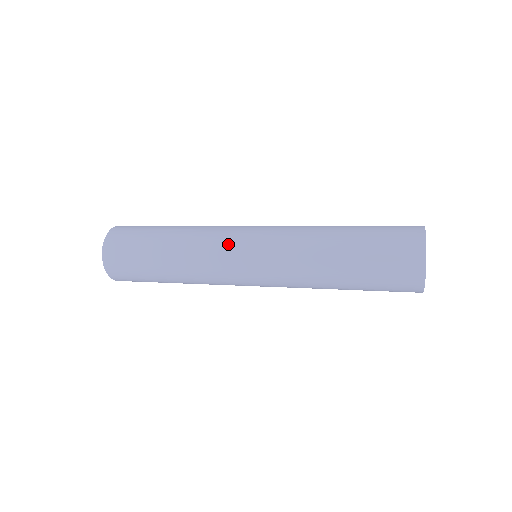
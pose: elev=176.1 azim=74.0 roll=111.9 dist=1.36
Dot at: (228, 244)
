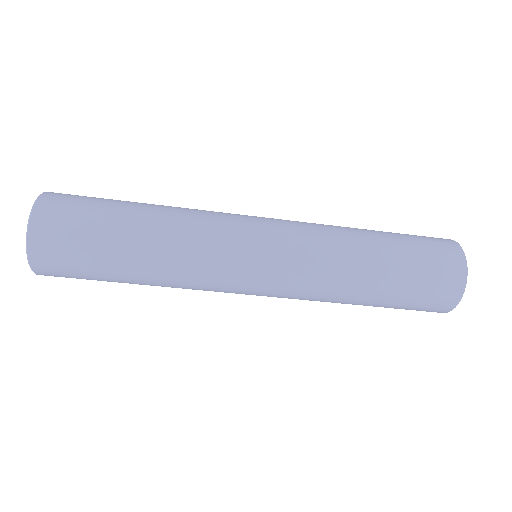
Dot at: (236, 214)
